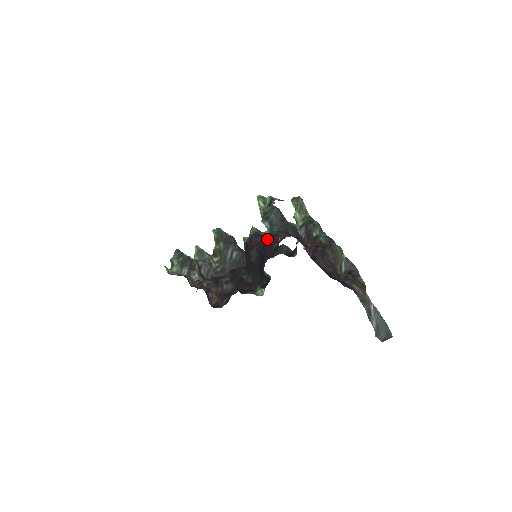
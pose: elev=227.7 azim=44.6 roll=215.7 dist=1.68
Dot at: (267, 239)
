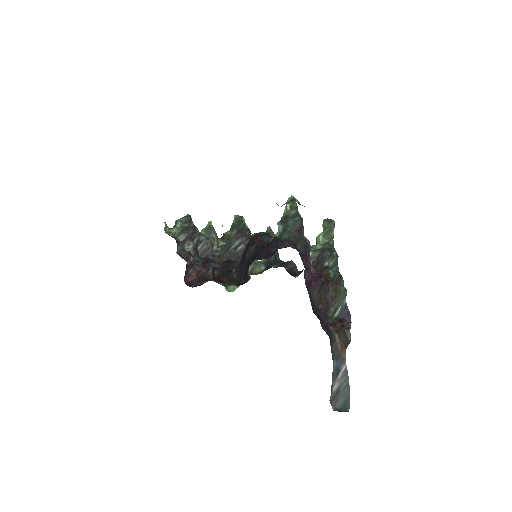
Dot at: (271, 241)
